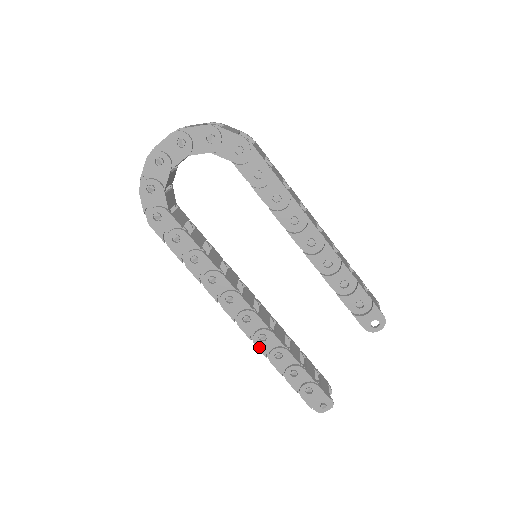
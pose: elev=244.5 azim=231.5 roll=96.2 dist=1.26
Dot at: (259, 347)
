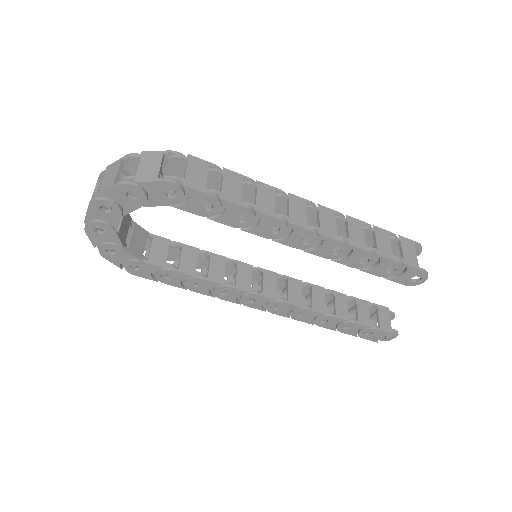
Dot at: (301, 320)
